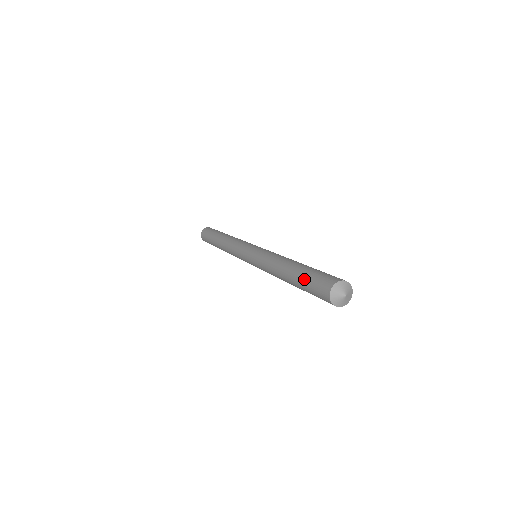
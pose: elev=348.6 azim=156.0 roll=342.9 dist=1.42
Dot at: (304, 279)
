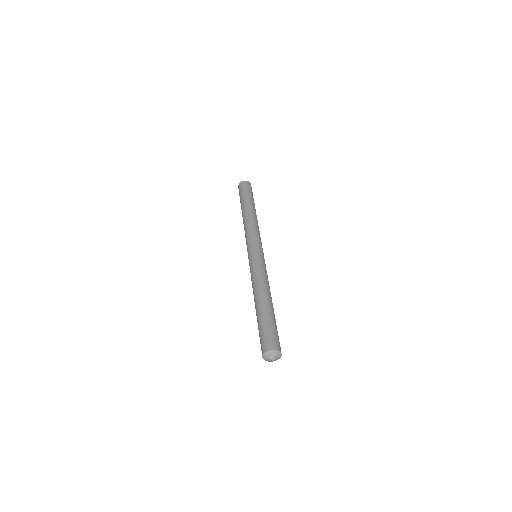
Dot at: (259, 325)
